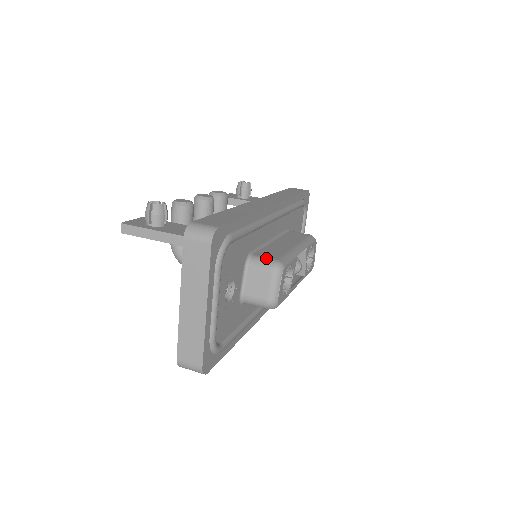
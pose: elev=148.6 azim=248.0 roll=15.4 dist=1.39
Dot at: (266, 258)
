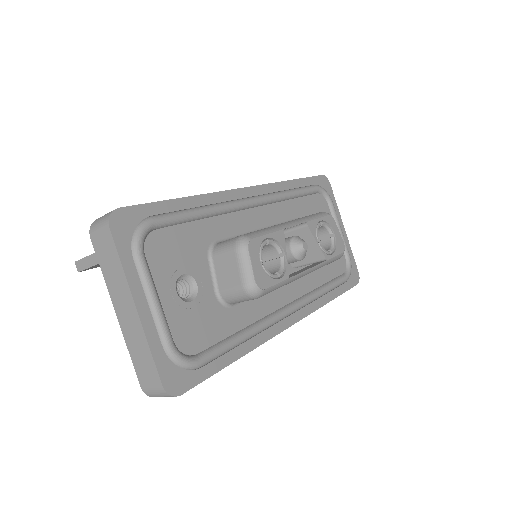
Dot at: (229, 239)
